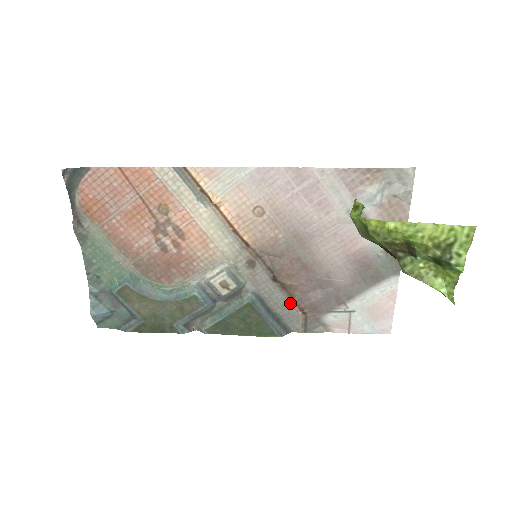
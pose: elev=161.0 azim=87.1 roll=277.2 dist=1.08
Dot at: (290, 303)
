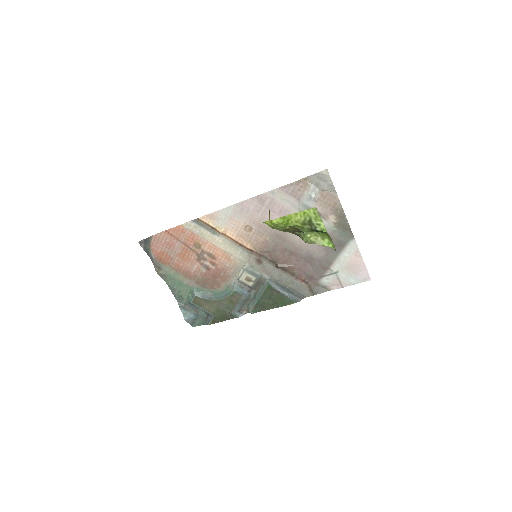
Dot at: (294, 279)
